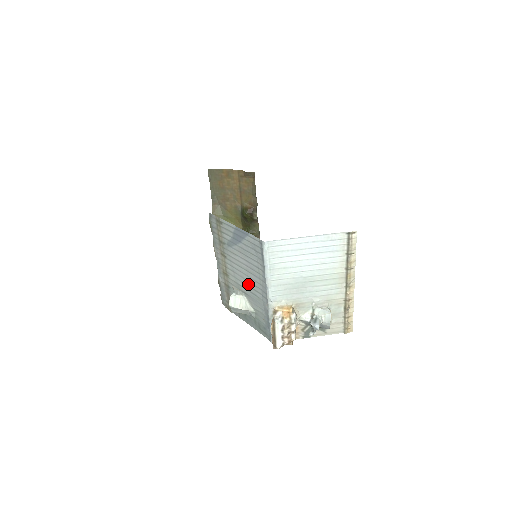
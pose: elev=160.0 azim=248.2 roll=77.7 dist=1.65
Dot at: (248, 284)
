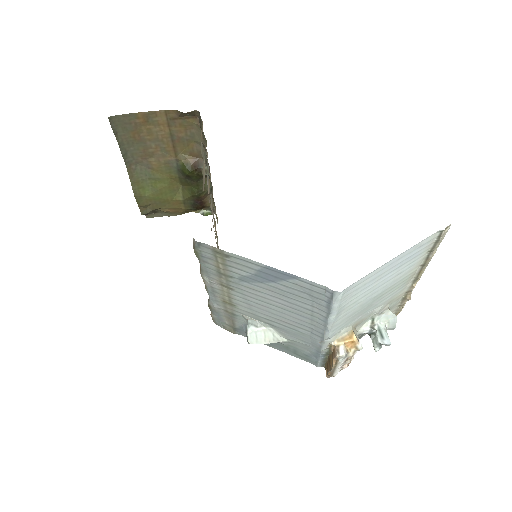
Dot at: (281, 319)
